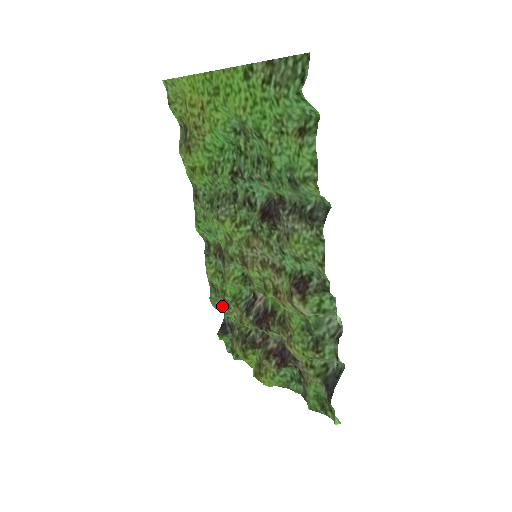
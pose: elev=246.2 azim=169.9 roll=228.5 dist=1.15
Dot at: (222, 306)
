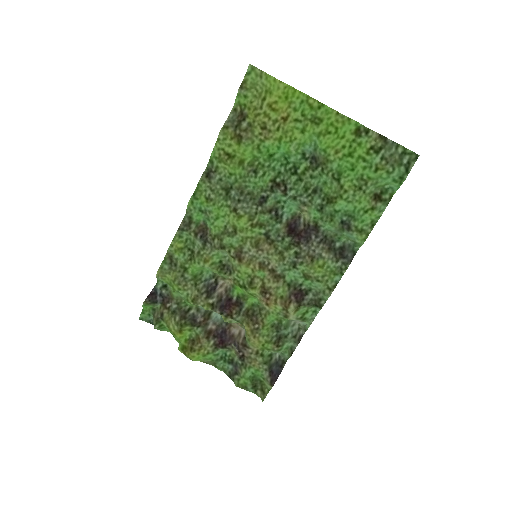
Dot at: (178, 281)
